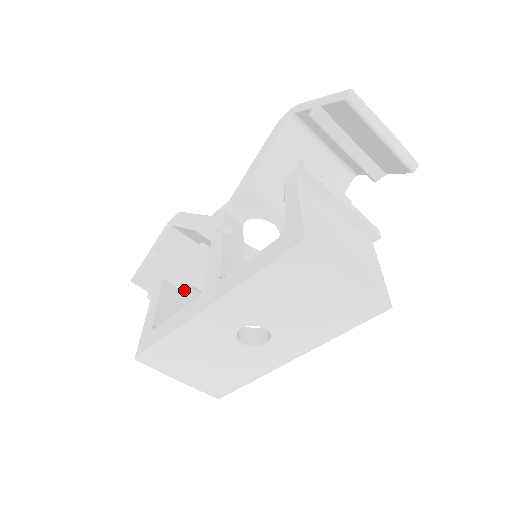
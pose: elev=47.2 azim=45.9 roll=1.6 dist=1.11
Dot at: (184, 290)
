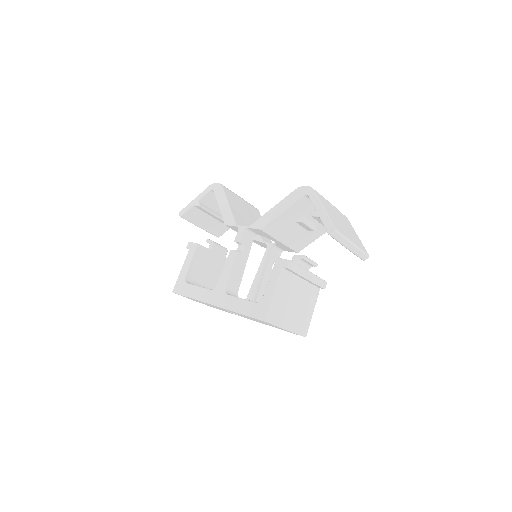
Dot at: (210, 245)
